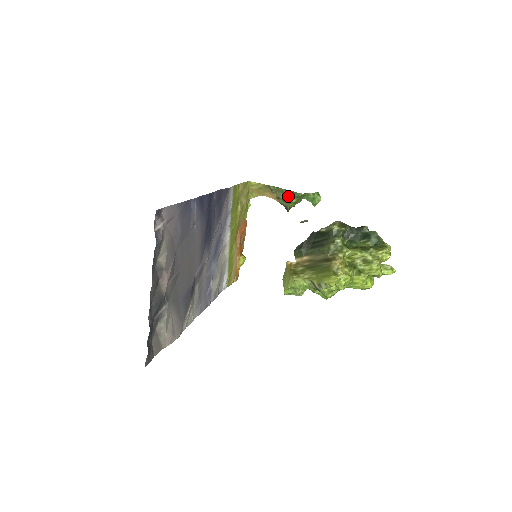
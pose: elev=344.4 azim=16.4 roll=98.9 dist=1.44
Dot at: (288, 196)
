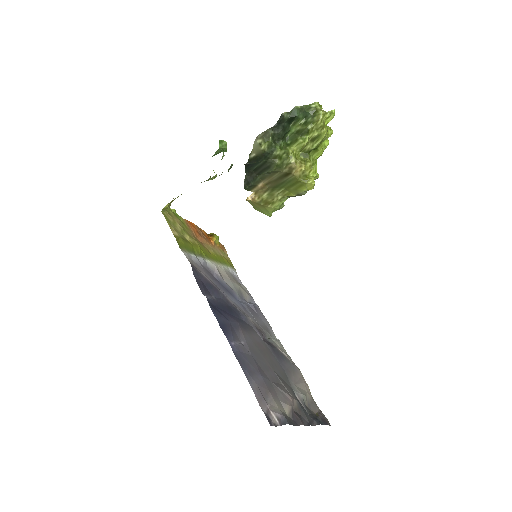
Dot at: occluded
